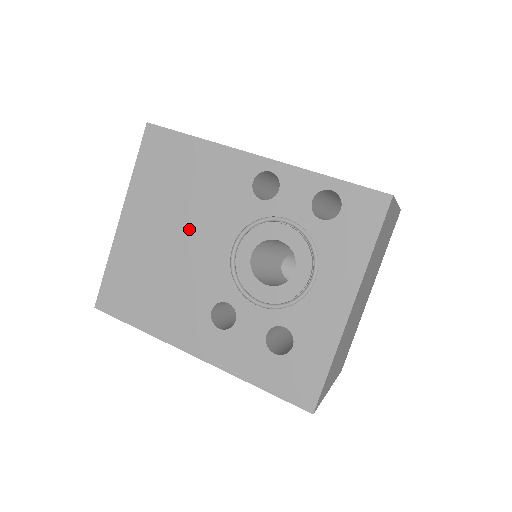
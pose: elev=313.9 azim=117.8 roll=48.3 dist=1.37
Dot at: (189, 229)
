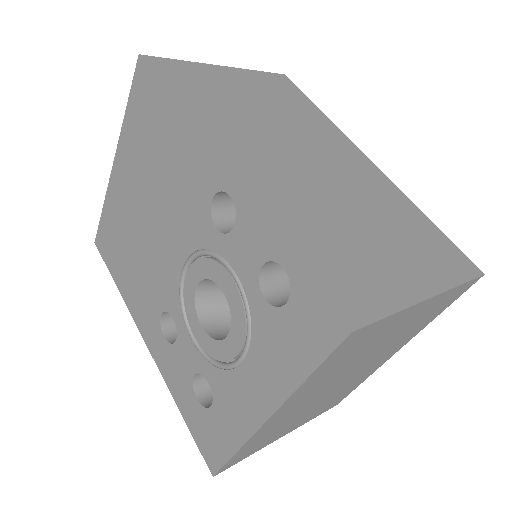
Dot at: (156, 216)
